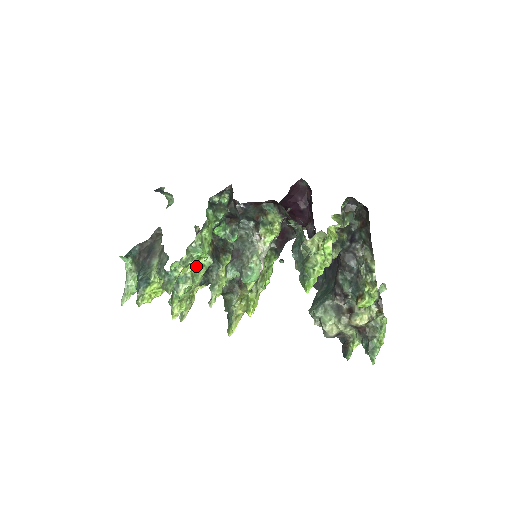
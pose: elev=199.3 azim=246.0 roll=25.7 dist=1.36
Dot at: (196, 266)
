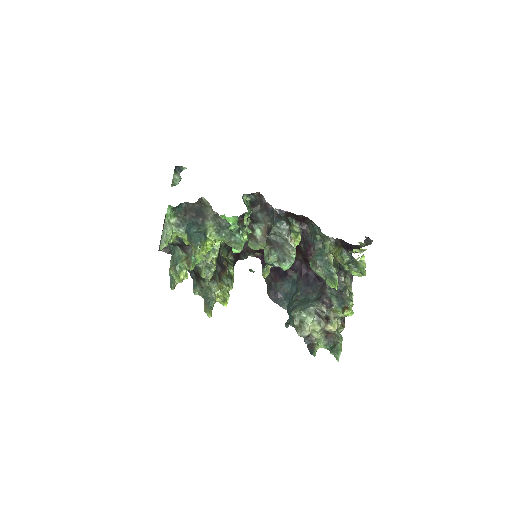
Dot at: occluded
